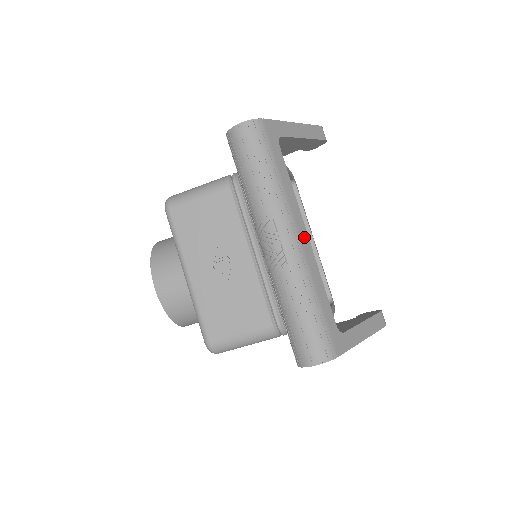
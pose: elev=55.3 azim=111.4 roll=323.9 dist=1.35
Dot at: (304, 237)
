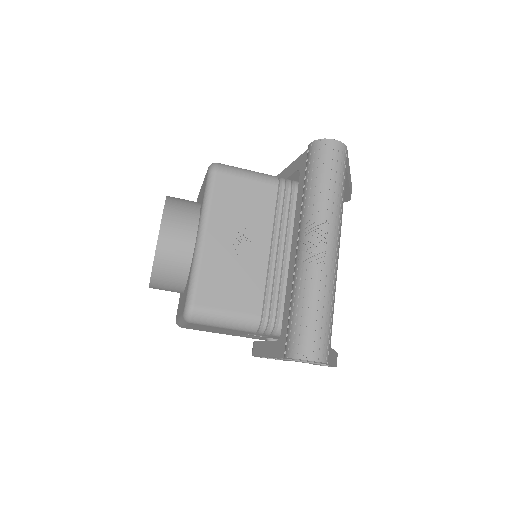
Dot at: (338, 253)
